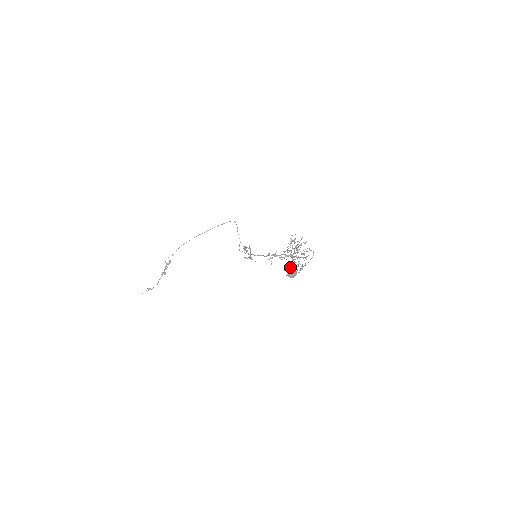
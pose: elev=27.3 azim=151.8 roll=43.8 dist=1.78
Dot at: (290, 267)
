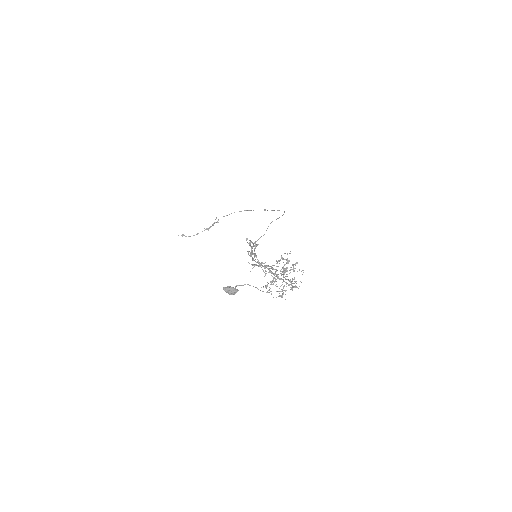
Dot at: (266, 286)
